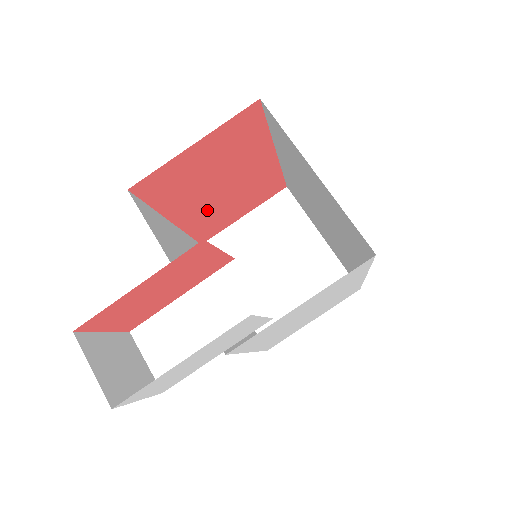
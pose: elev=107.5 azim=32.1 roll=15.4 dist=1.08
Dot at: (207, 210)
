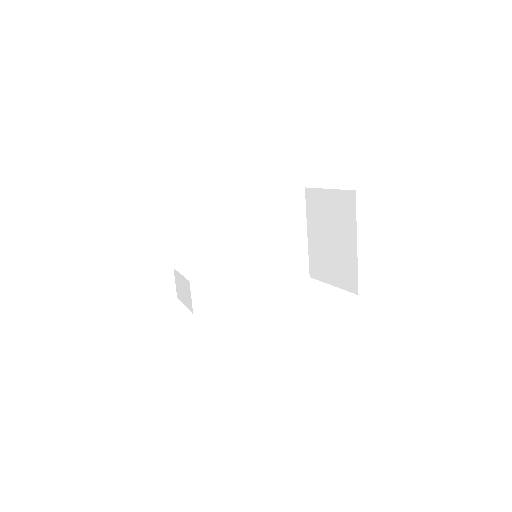
Dot at: occluded
